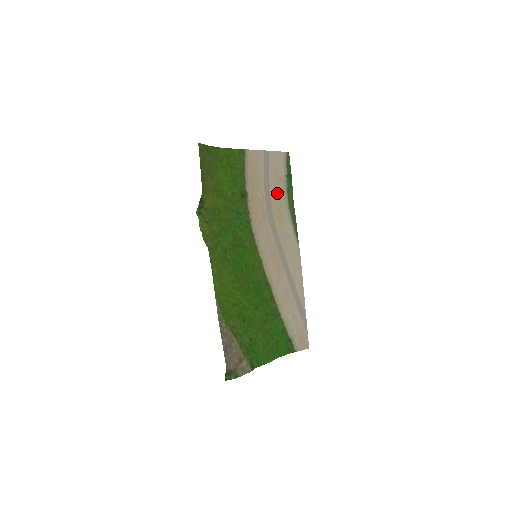
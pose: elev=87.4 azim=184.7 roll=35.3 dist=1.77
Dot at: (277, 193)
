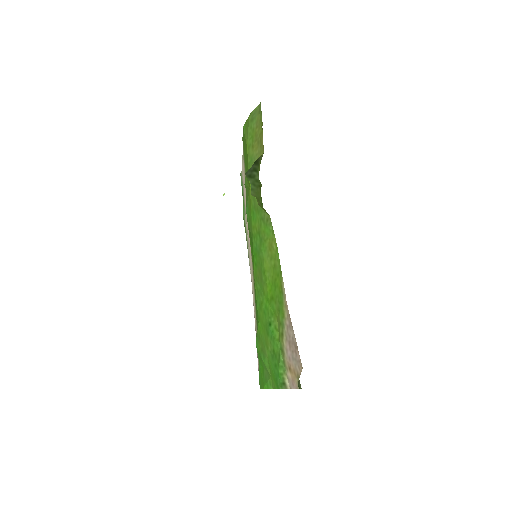
Dot at: (245, 204)
